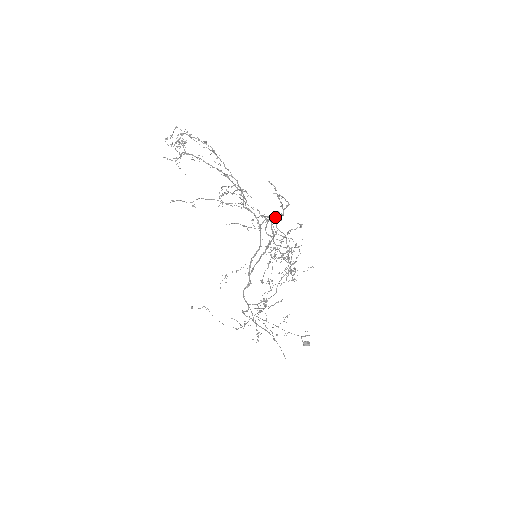
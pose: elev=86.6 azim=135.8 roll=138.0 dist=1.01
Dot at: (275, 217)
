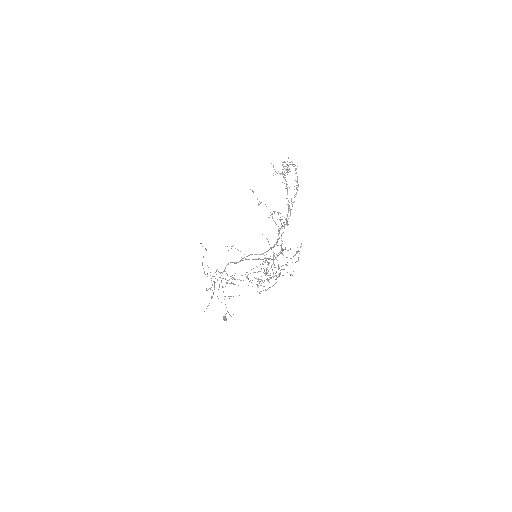
Dot at: occluded
